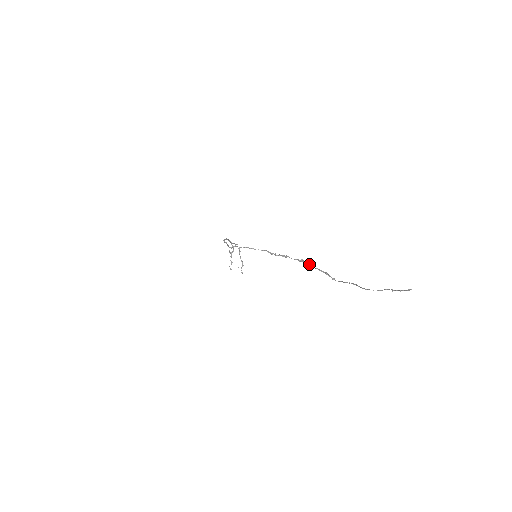
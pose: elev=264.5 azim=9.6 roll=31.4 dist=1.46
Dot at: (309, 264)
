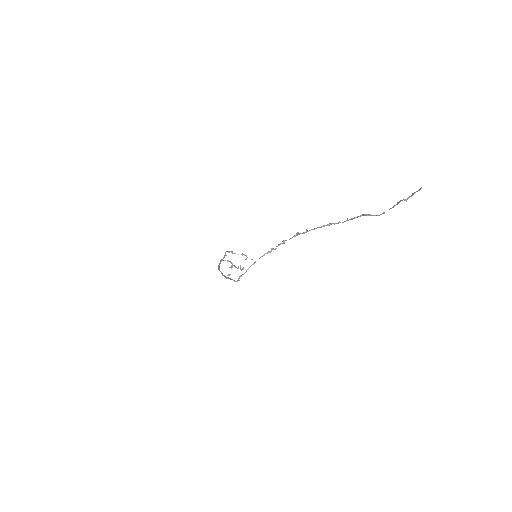
Dot at: (307, 231)
